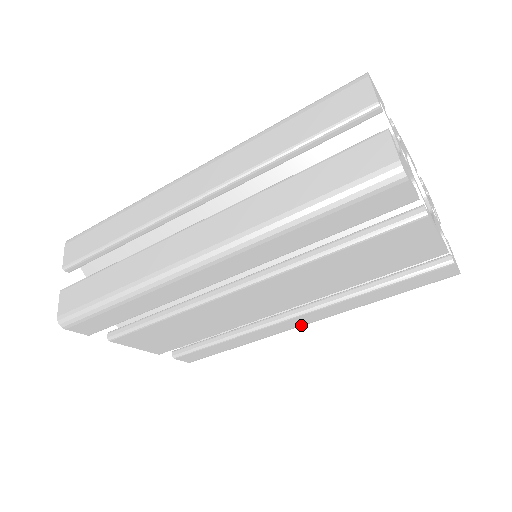
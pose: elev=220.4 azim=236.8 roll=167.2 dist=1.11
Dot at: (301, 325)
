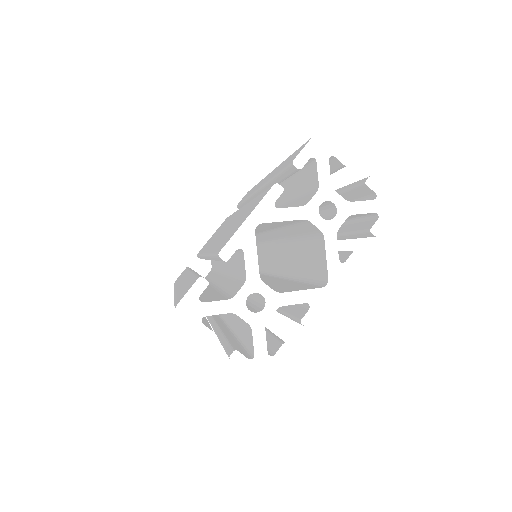
Dot at: occluded
